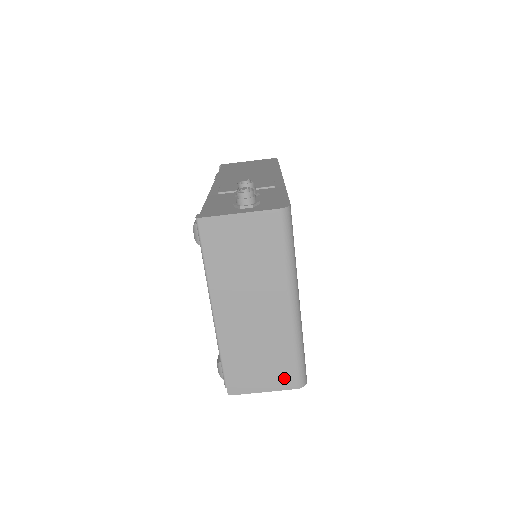
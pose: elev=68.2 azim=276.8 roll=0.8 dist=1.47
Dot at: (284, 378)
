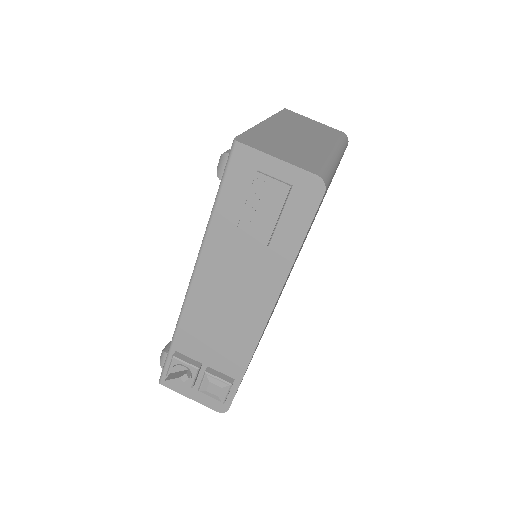
Dot at: (306, 164)
